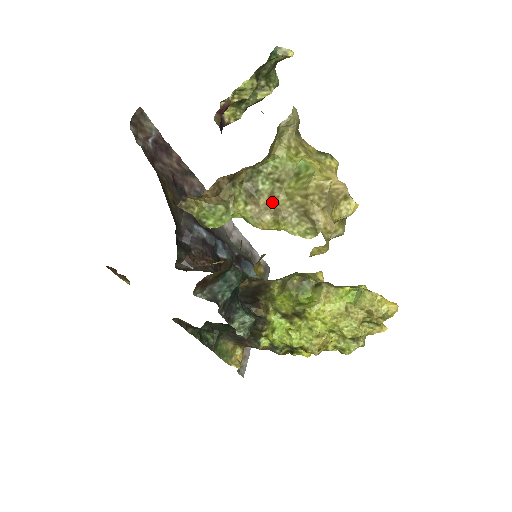
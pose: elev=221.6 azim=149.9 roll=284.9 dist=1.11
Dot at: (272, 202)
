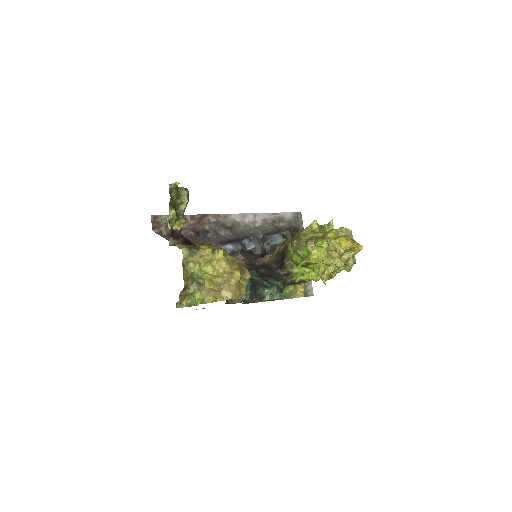
Dot at: occluded
